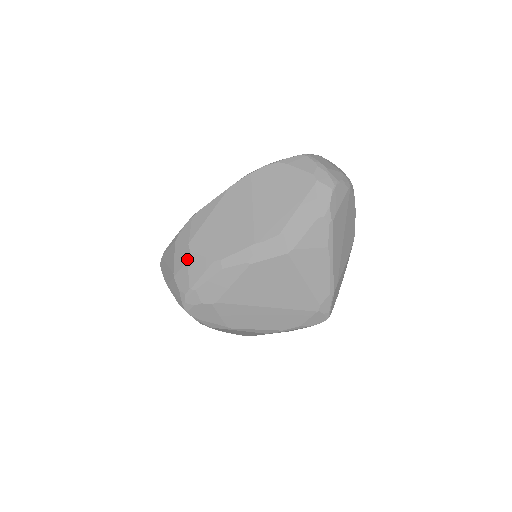
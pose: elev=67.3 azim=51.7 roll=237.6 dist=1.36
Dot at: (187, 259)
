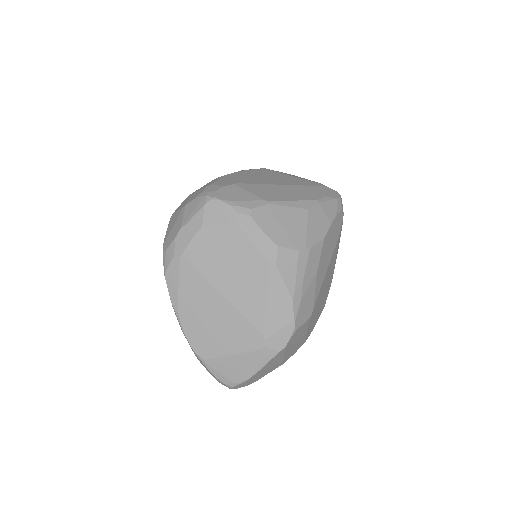
Dot at: (190, 195)
